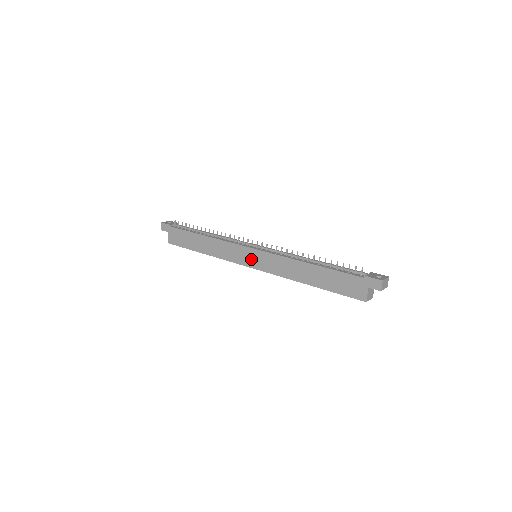
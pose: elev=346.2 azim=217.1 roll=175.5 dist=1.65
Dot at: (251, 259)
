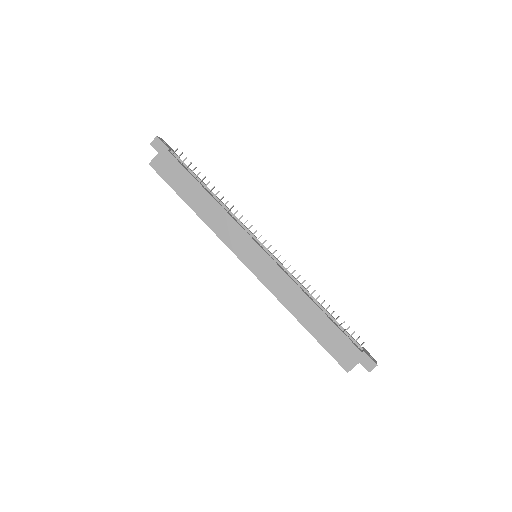
Dot at: (252, 257)
